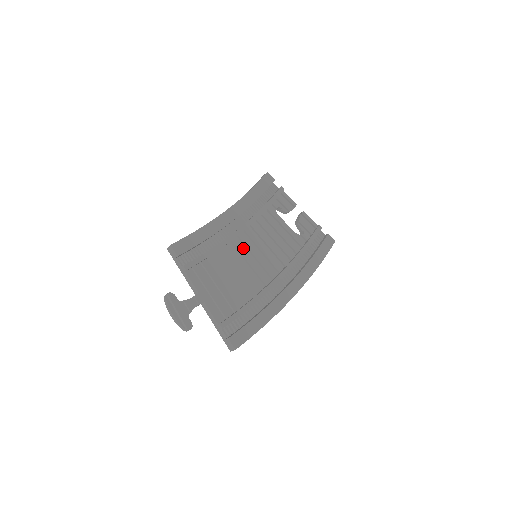
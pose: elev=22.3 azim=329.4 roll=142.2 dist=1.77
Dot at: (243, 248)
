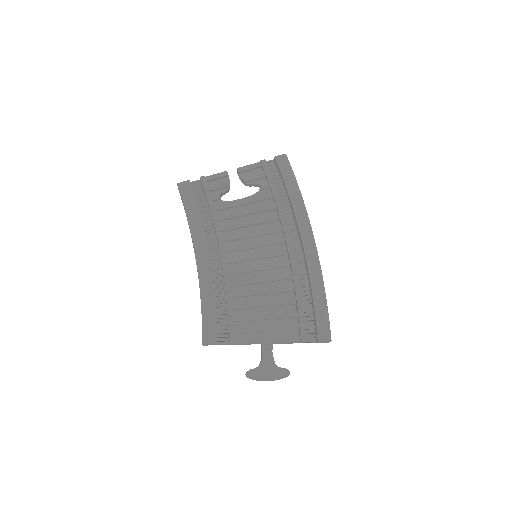
Dot at: (241, 265)
